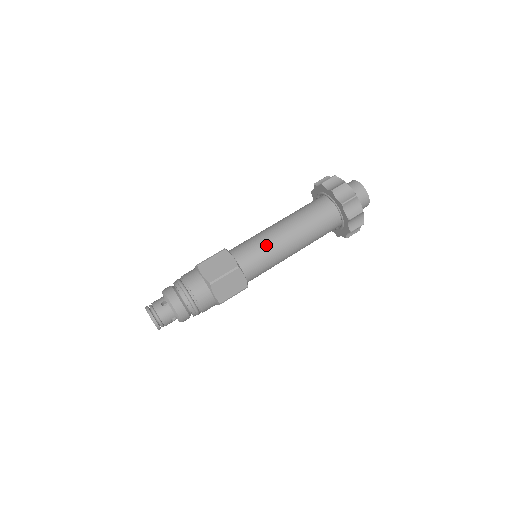
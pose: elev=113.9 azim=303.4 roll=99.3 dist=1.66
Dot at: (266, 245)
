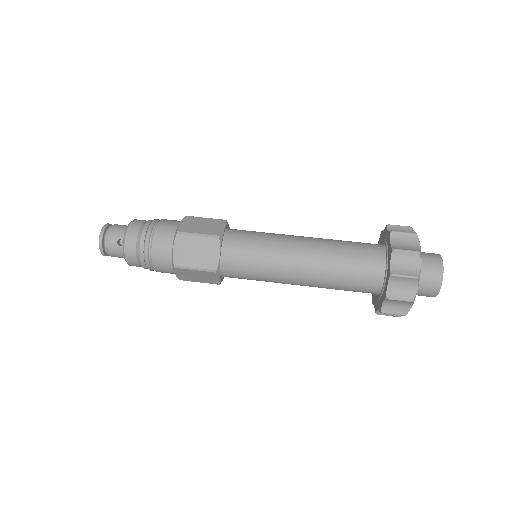
Dot at: (267, 267)
